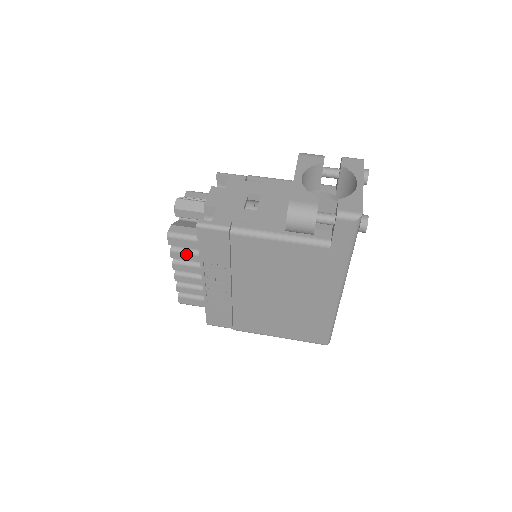
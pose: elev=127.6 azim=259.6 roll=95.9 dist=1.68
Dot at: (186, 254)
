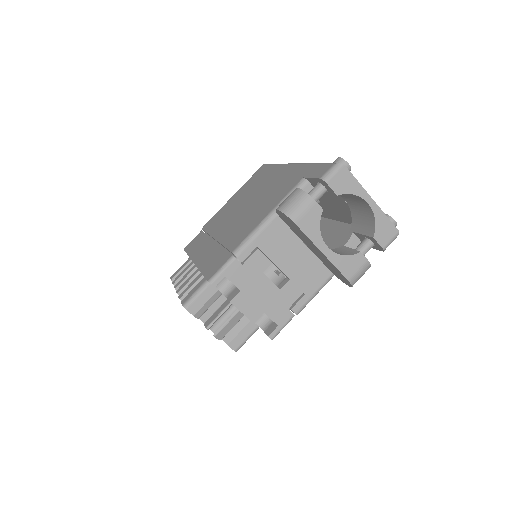
Dot at: occluded
